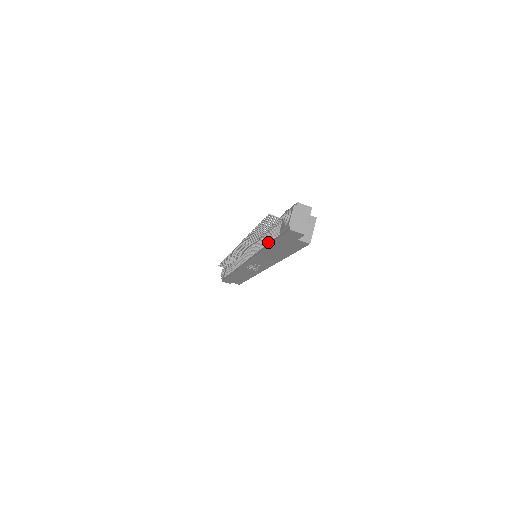
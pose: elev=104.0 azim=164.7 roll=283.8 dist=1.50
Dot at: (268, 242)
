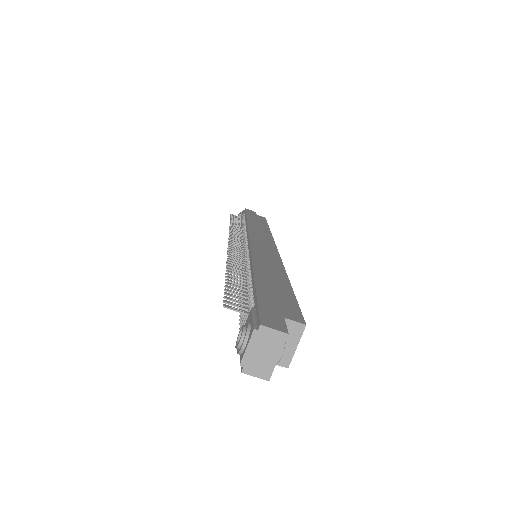
Dot at: occluded
